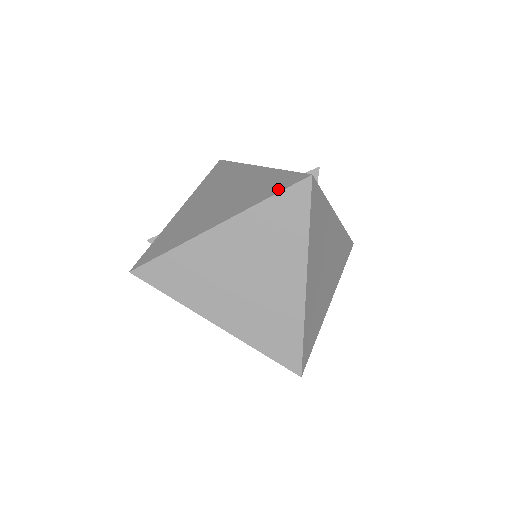
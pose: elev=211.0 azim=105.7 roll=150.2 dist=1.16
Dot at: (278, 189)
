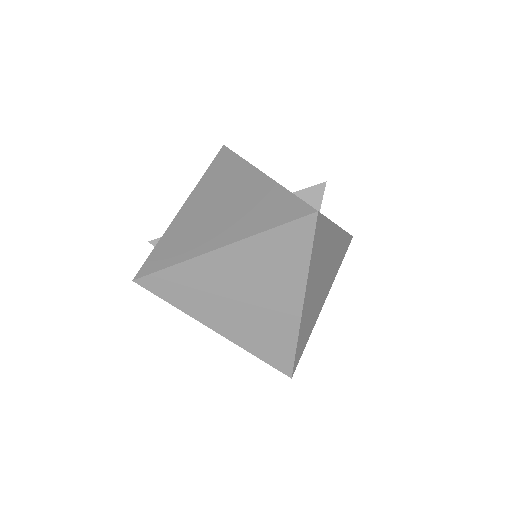
Dot at: (283, 219)
